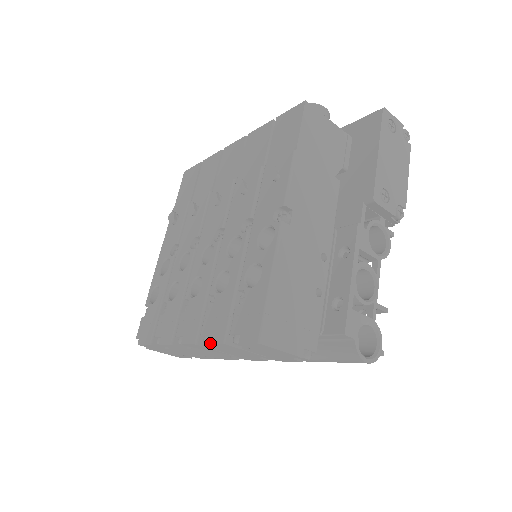
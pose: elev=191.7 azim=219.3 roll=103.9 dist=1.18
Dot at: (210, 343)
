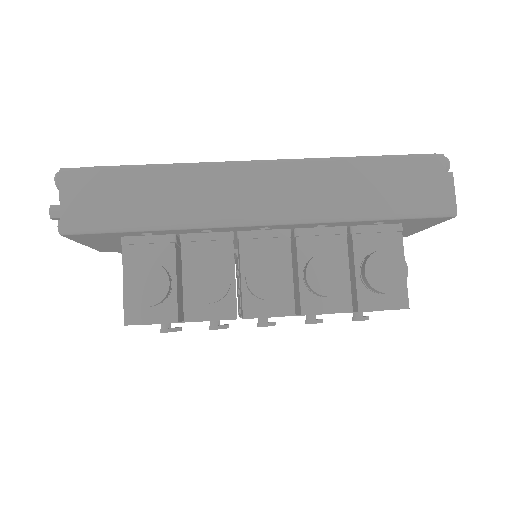
Dot at: occluded
